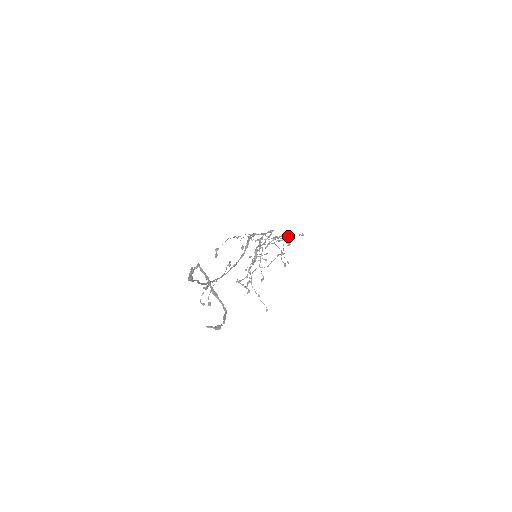
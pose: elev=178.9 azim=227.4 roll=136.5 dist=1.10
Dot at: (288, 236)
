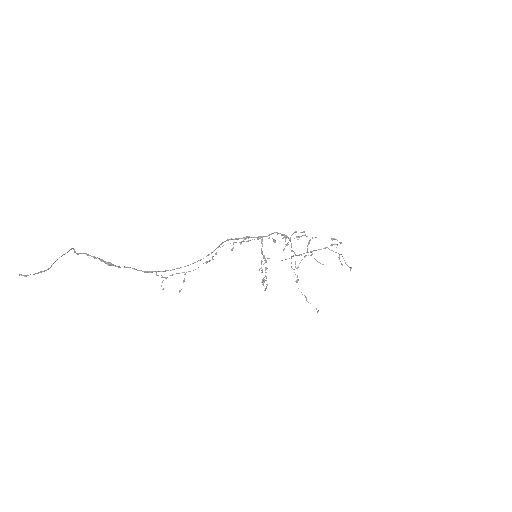
Dot at: (300, 236)
